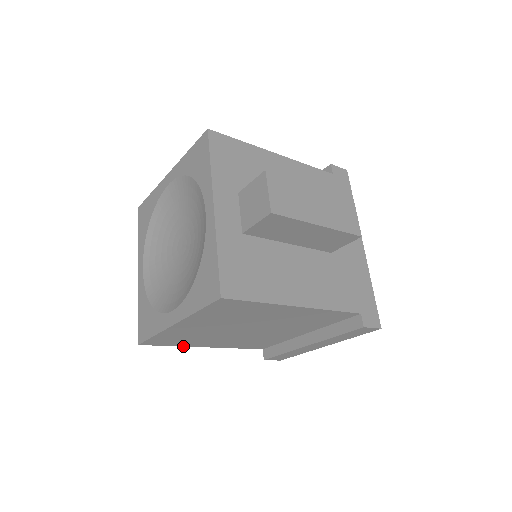
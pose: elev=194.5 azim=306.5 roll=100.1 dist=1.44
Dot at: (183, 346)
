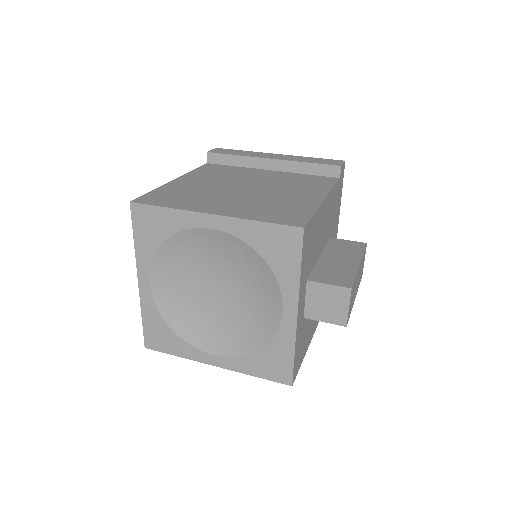
Dot at: occluded
